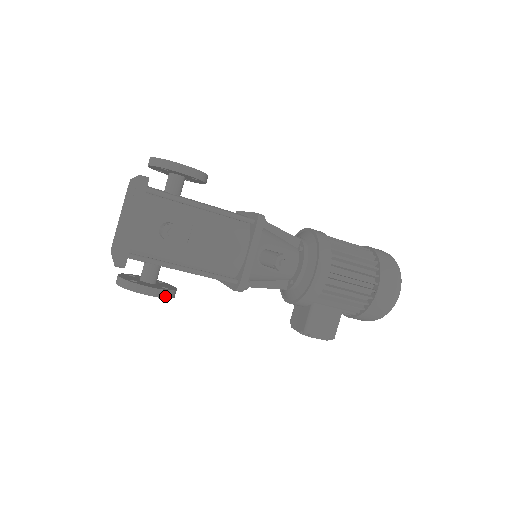
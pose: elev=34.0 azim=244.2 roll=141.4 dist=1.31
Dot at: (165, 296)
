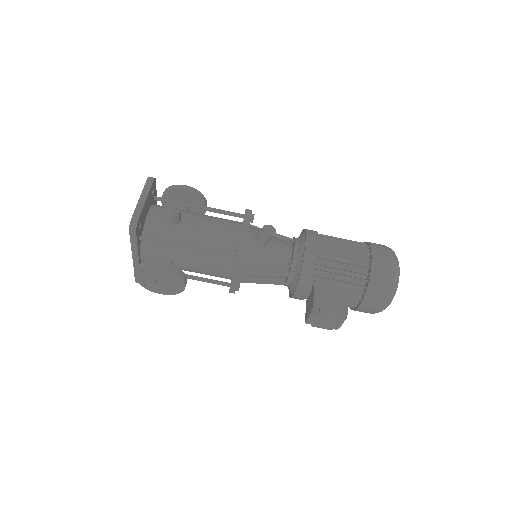
Dot at: (174, 271)
